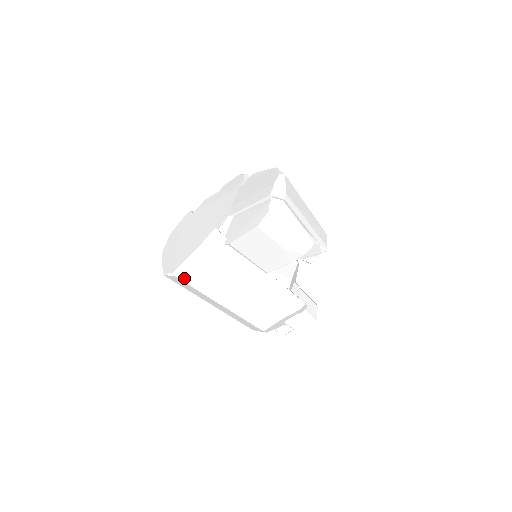
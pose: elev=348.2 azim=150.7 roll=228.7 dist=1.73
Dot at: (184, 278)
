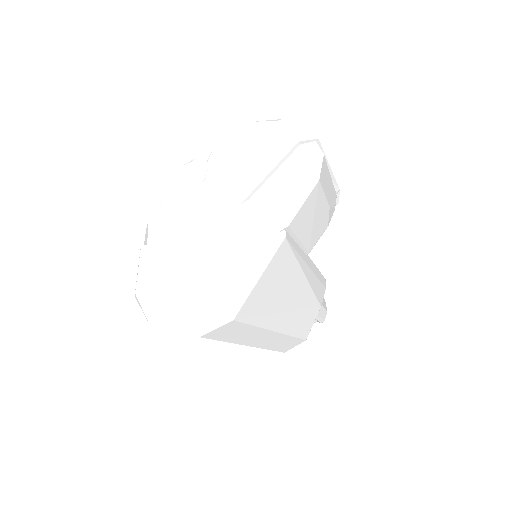
Dot at: (242, 316)
